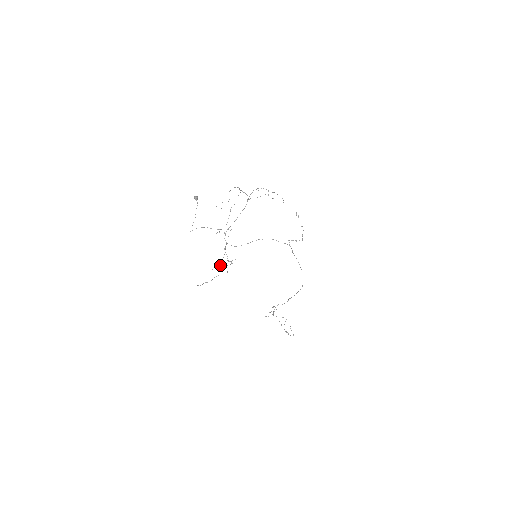
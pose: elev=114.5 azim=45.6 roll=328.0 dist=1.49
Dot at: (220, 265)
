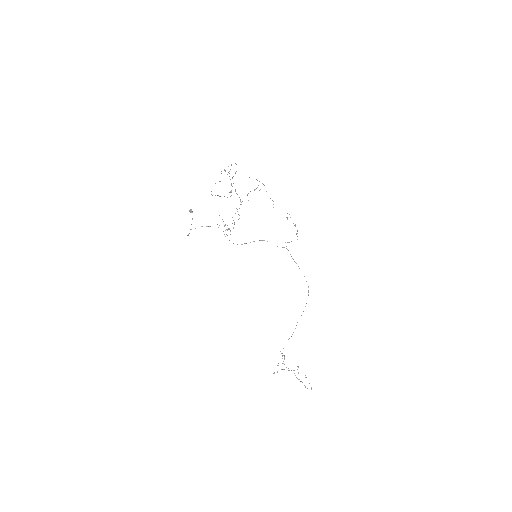
Dot at: occluded
